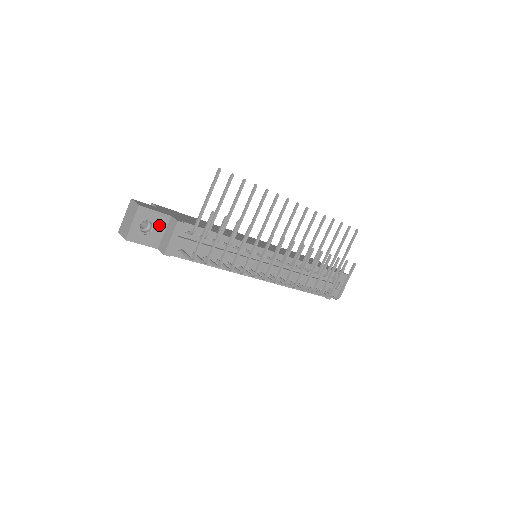
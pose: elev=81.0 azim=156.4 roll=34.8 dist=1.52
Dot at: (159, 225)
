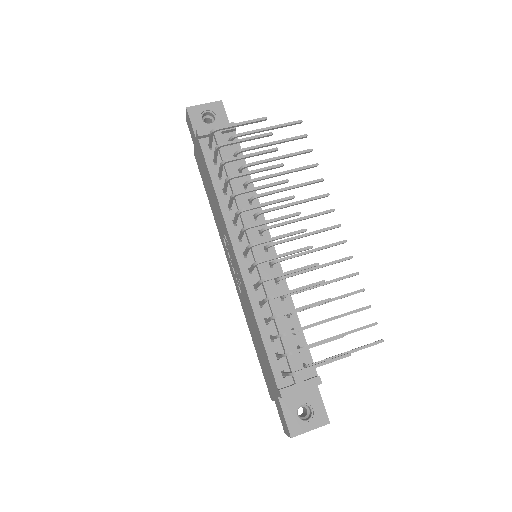
Dot at: occluded
